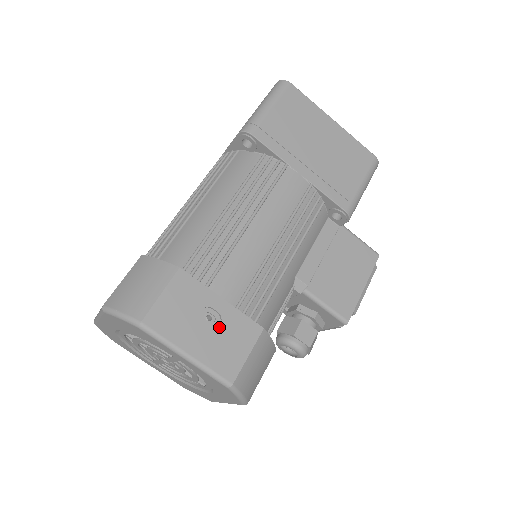
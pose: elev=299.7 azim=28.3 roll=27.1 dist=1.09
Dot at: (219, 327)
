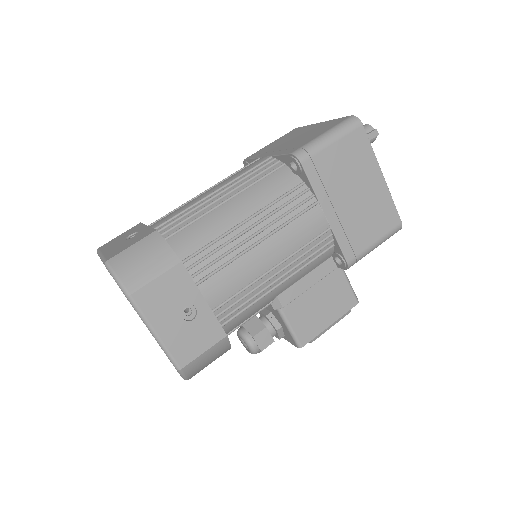
Dot at: (191, 321)
